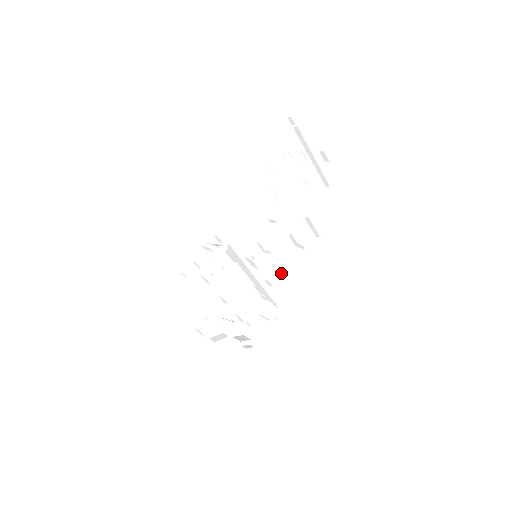
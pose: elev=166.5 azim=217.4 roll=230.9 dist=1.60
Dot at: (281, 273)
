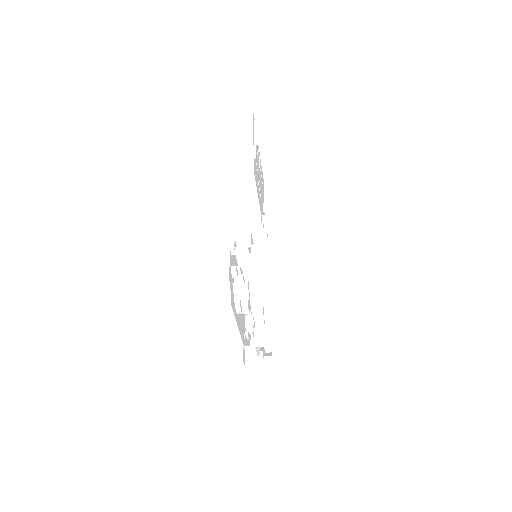
Dot at: occluded
